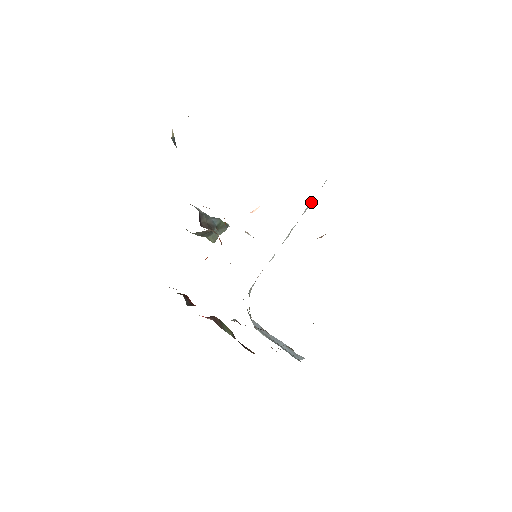
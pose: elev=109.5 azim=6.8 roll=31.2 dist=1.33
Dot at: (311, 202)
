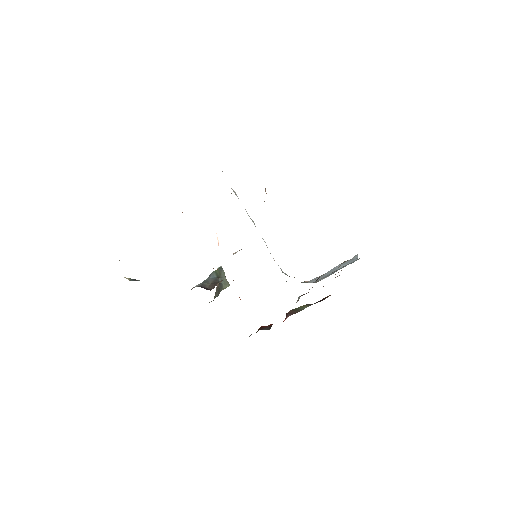
Dot at: (233, 190)
